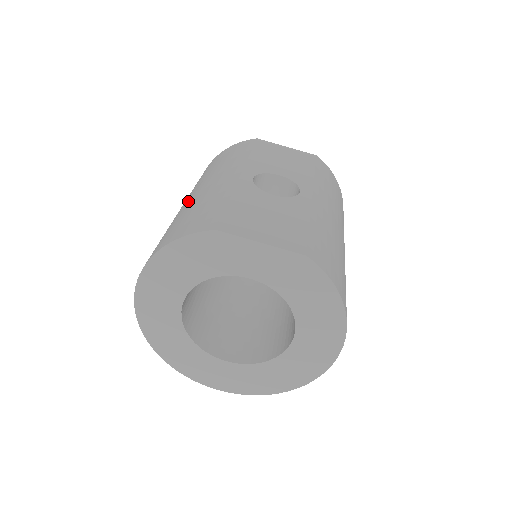
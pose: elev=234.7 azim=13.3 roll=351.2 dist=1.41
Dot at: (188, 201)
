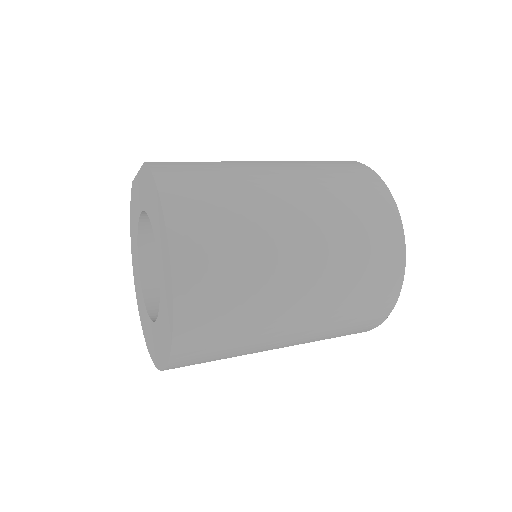
Dot at: occluded
